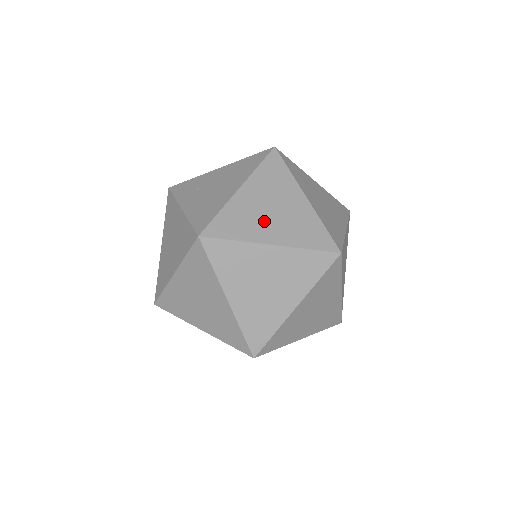
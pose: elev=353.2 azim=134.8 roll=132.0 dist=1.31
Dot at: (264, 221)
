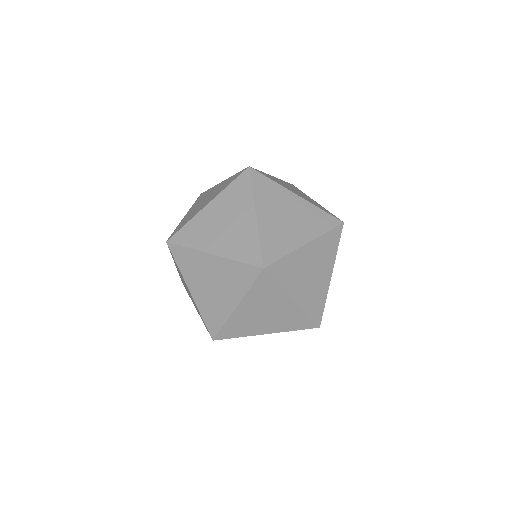
Dot at: (291, 189)
